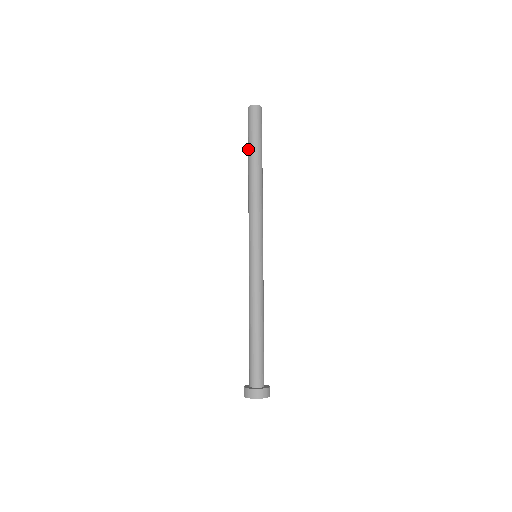
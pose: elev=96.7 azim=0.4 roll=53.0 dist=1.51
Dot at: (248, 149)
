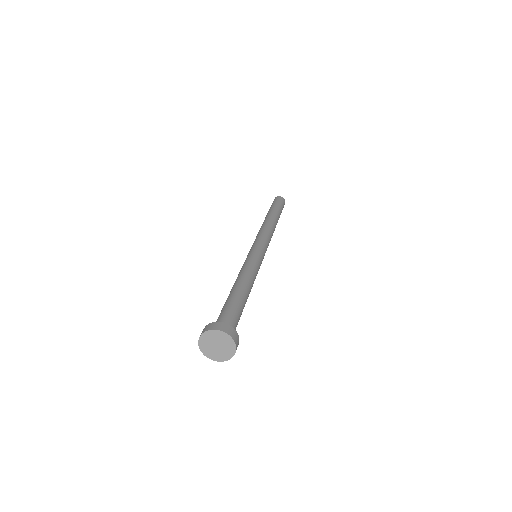
Dot at: occluded
